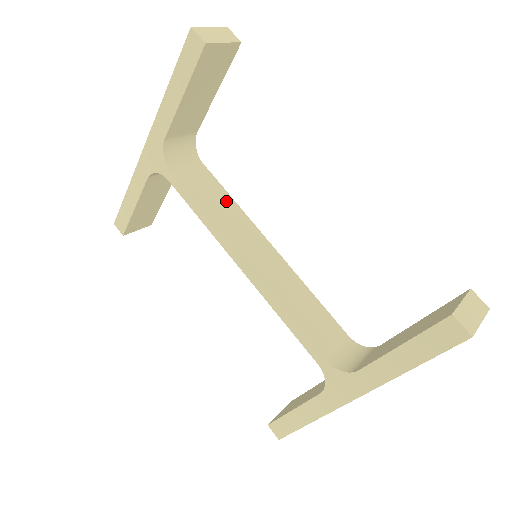
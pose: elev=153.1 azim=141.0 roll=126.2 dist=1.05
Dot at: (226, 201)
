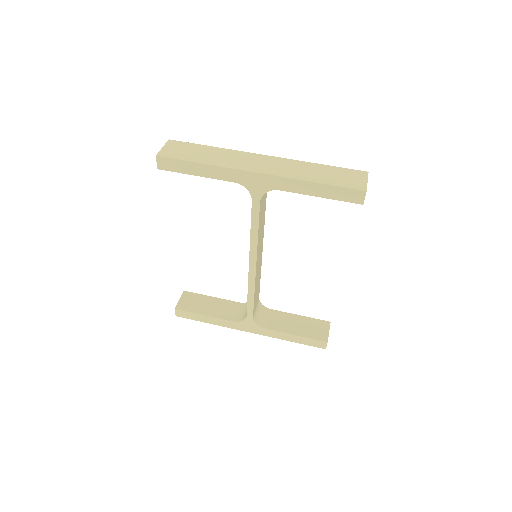
Dot at: occluded
